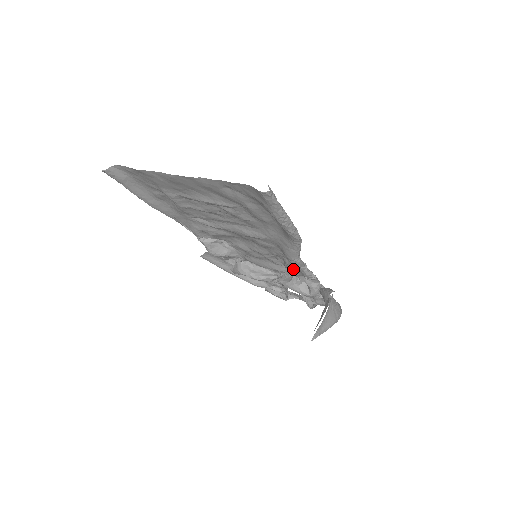
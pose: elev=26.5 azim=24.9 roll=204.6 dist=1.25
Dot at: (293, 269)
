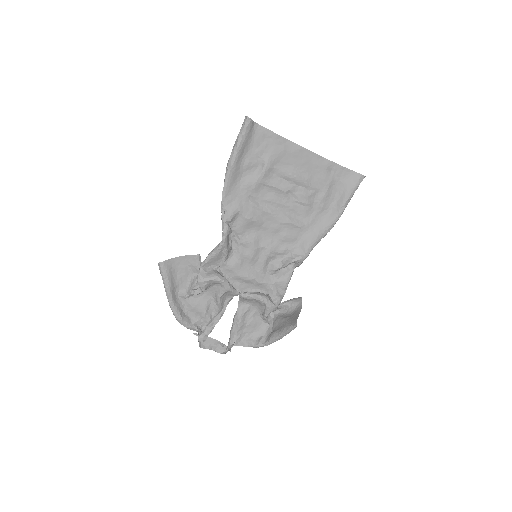
Dot at: (275, 276)
